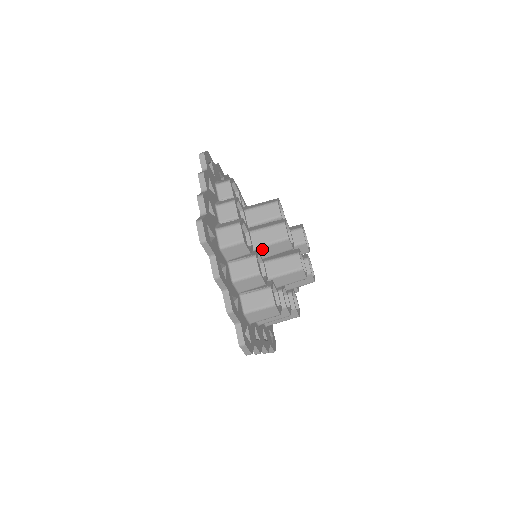
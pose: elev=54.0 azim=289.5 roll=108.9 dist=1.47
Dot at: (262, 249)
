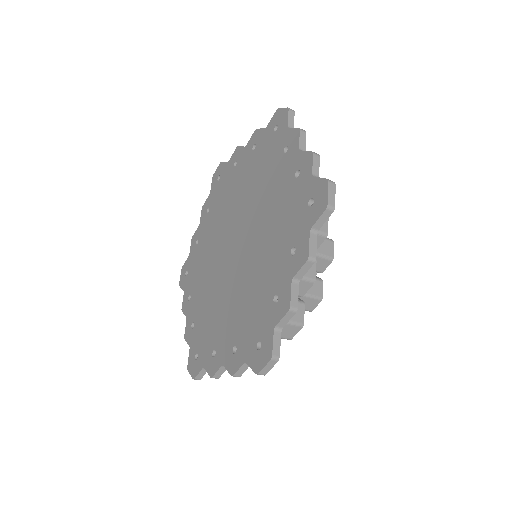
Dot at: occluded
